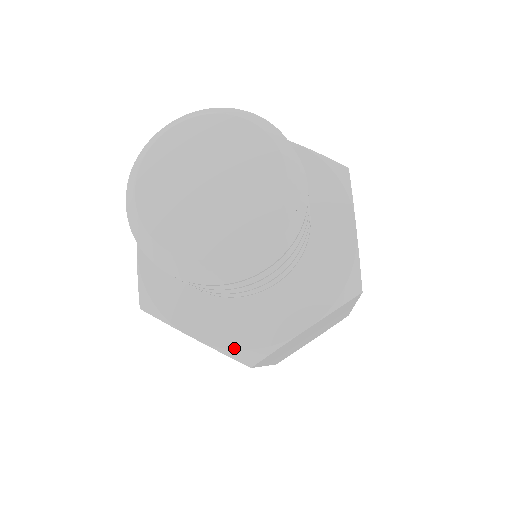
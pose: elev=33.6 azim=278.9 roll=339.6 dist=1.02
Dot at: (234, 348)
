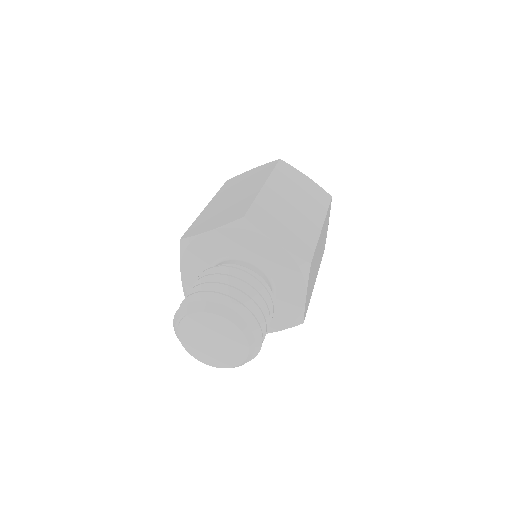
Dot at: (289, 325)
